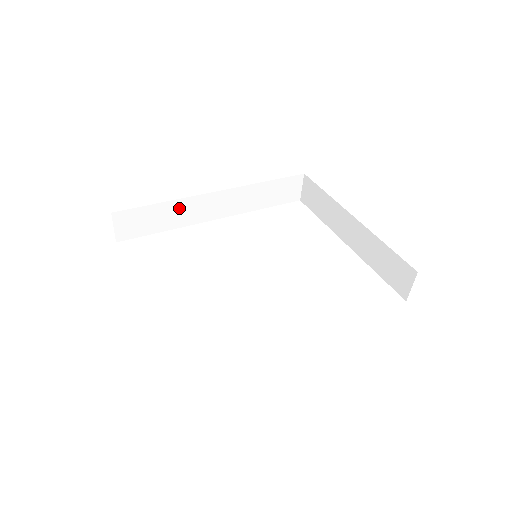
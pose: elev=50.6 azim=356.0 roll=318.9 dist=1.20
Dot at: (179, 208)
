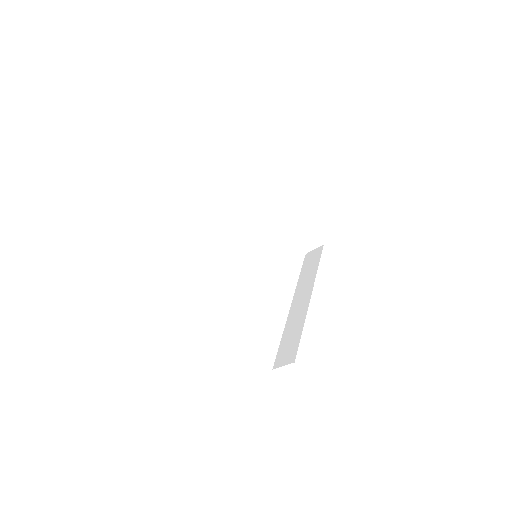
Dot at: occluded
